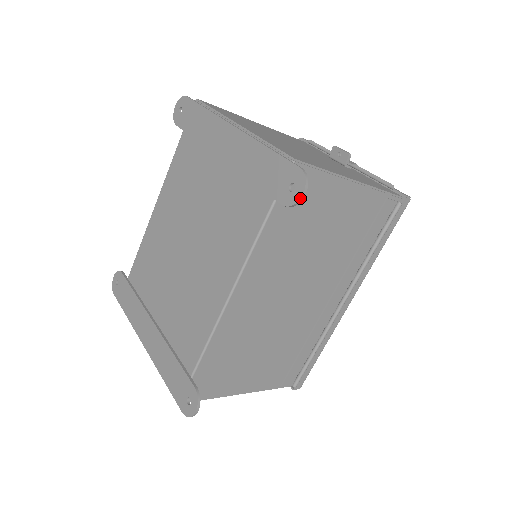
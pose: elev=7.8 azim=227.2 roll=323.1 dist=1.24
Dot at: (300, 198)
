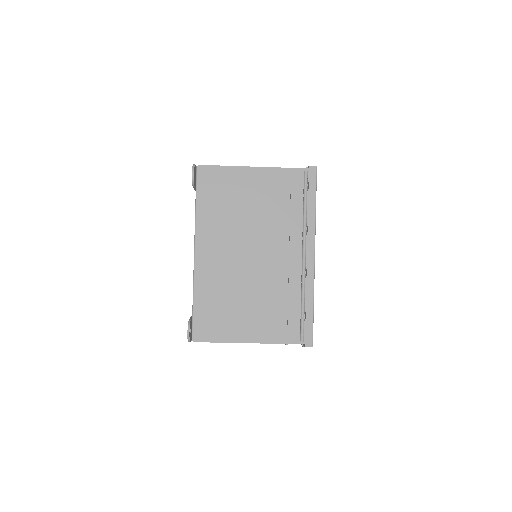
Dot at: (192, 176)
